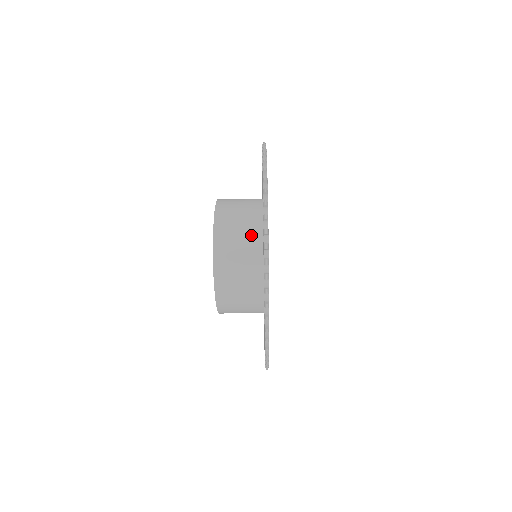
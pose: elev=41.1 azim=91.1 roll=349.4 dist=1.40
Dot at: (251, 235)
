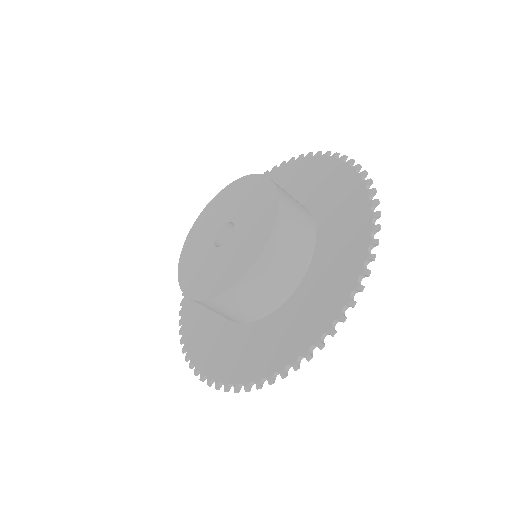
Dot at: (306, 241)
